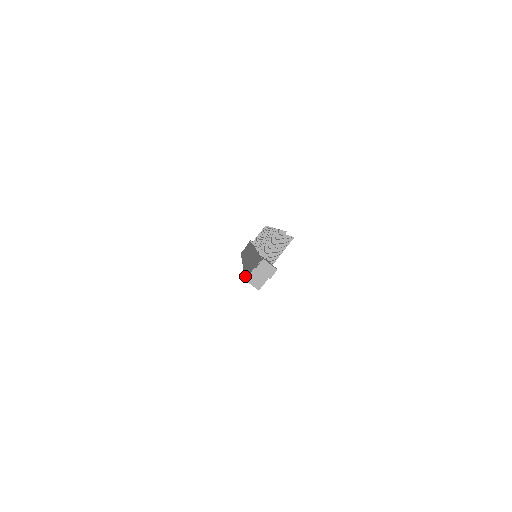
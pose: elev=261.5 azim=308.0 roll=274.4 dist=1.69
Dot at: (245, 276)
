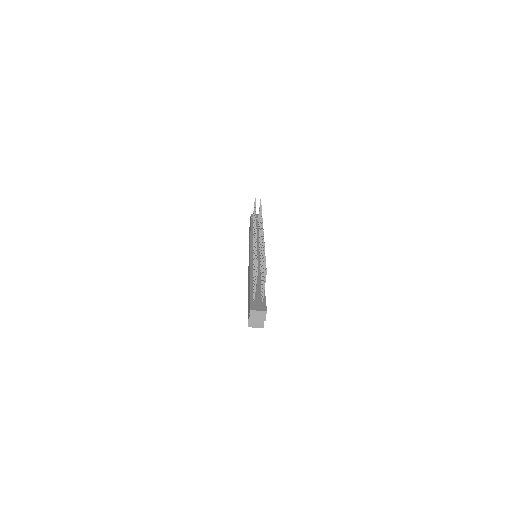
Dot at: occluded
